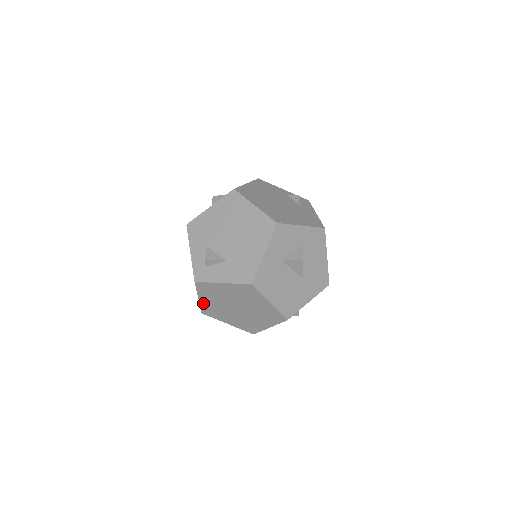
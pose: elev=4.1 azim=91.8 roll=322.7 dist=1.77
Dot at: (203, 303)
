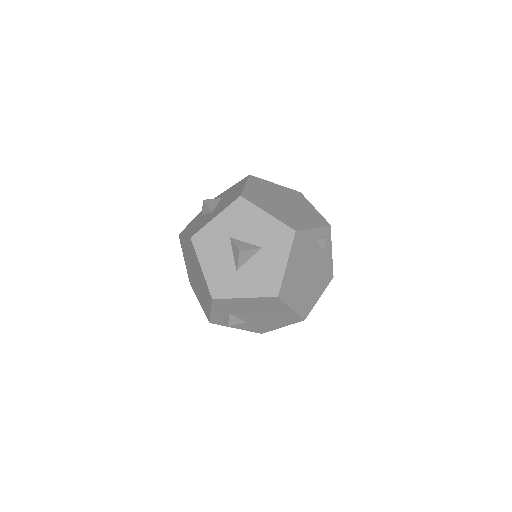
Dot at: occluded
